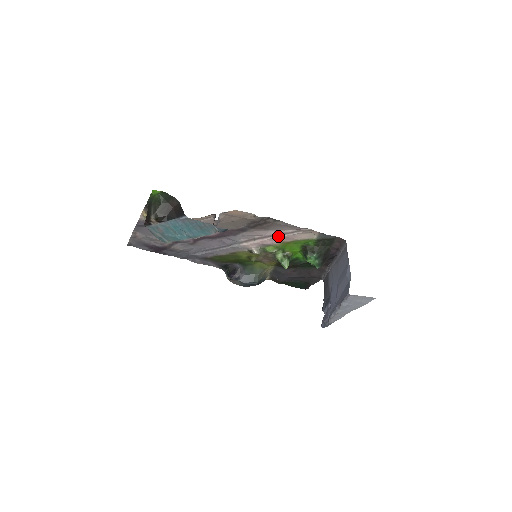
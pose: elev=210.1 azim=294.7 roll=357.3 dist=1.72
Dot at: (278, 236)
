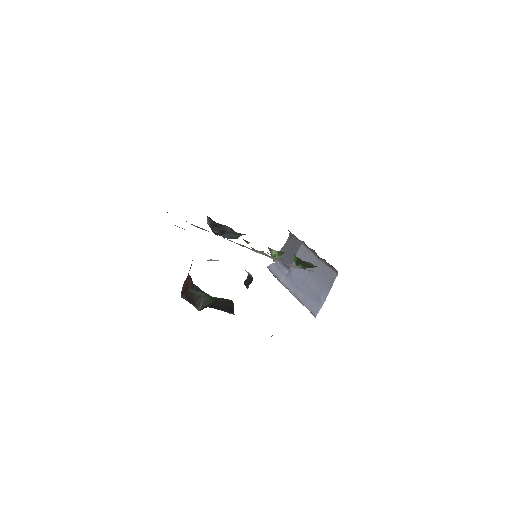
Dot at: (289, 265)
